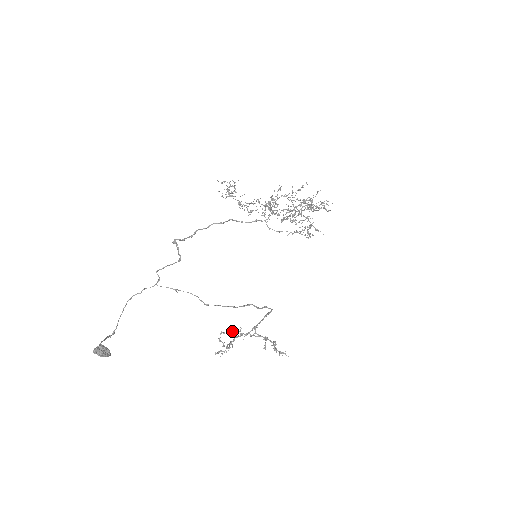
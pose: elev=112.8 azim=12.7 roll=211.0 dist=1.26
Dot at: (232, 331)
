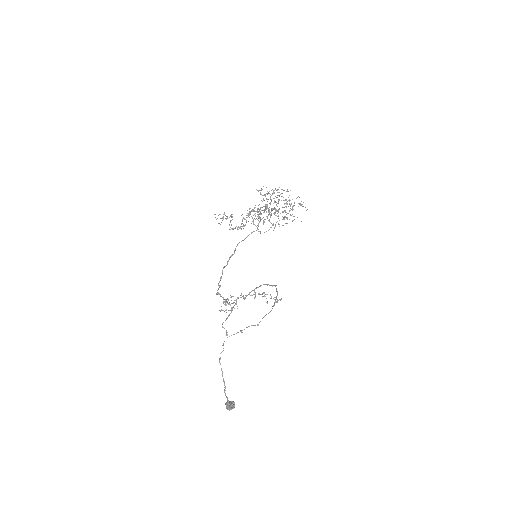
Dot at: occluded
